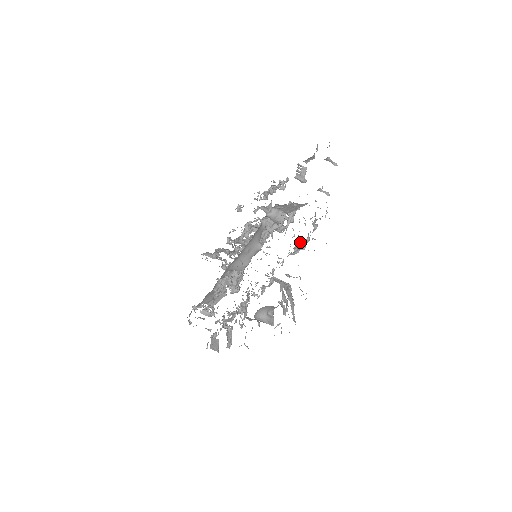
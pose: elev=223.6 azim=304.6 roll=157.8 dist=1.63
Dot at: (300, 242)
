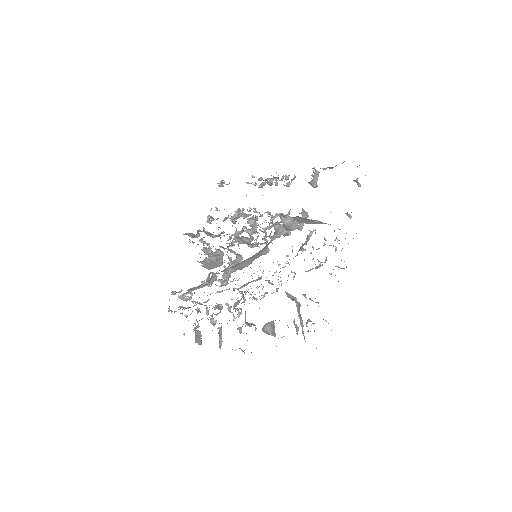
Dot at: occluded
